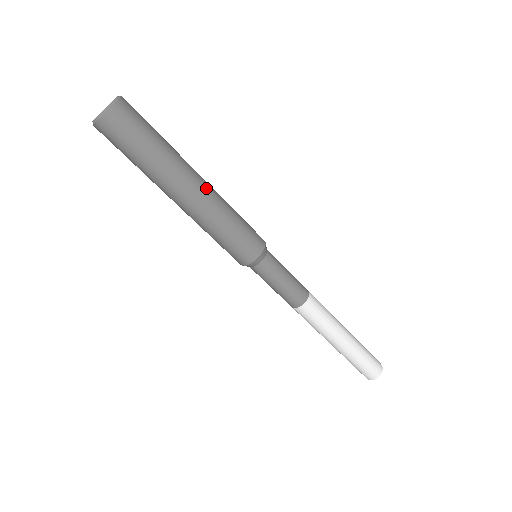
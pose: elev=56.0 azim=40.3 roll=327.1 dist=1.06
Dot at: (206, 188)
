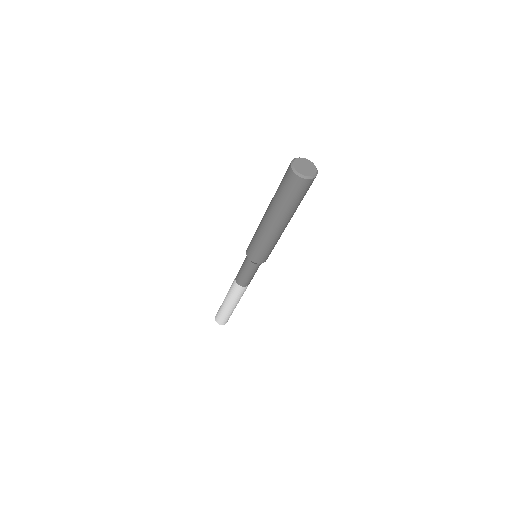
Dot at: occluded
